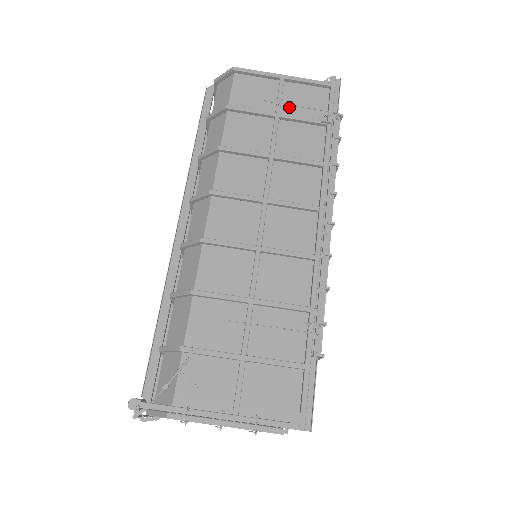
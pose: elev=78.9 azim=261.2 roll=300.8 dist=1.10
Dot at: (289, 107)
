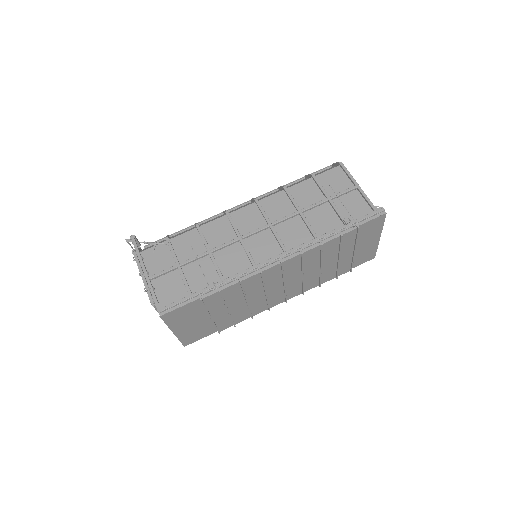
Dot at: (341, 201)
